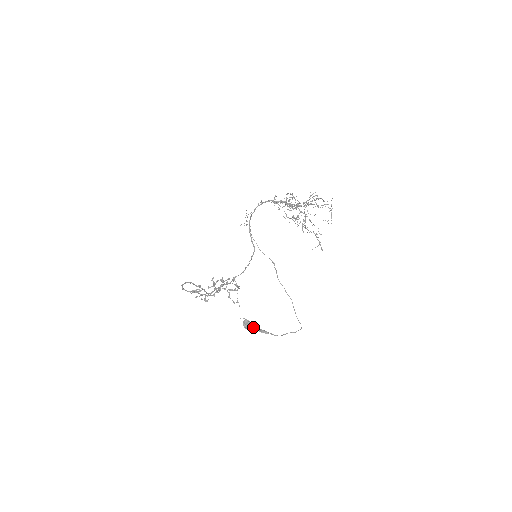
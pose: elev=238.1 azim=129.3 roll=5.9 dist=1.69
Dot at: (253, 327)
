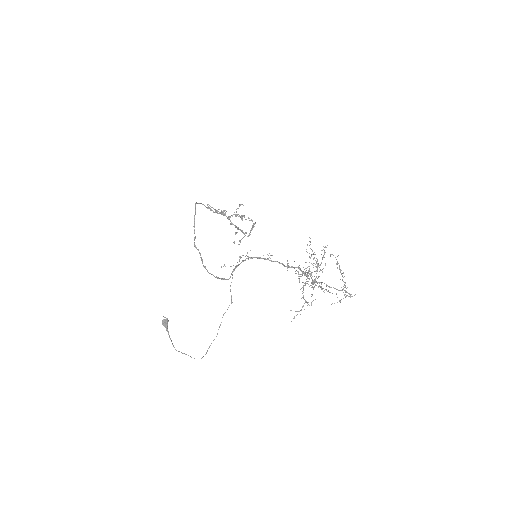
Dot at: (167, 329)
